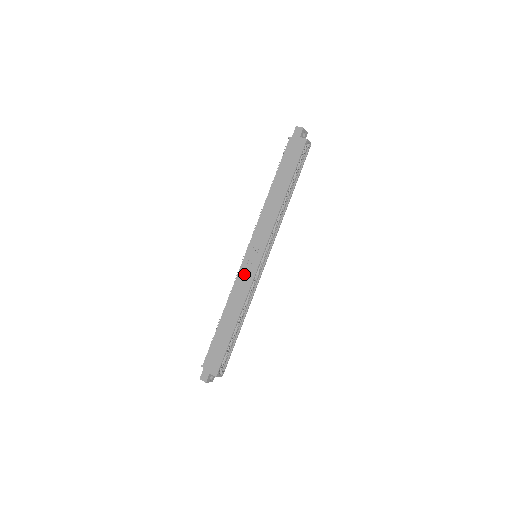
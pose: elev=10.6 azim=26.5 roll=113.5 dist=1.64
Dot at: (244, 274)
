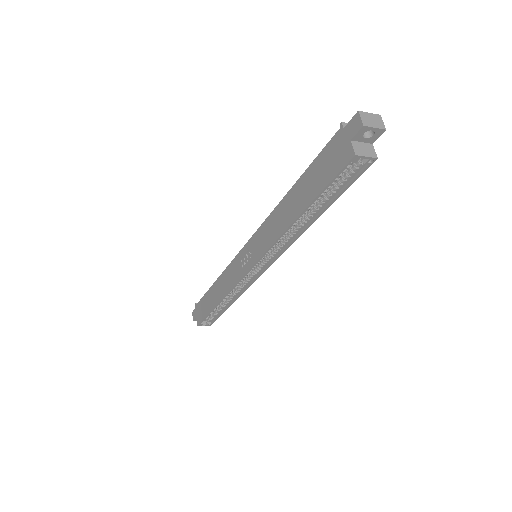
Dot at: (235, 266)
